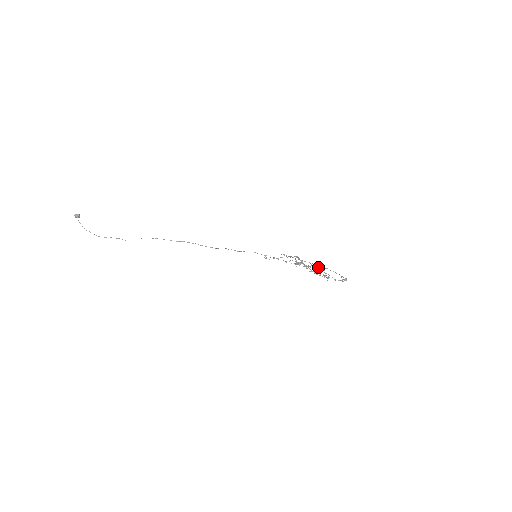
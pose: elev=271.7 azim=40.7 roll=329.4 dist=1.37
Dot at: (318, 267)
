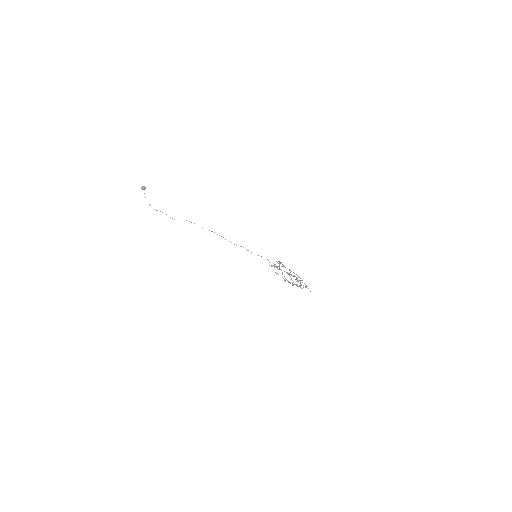
Dot at: (301, 280)
